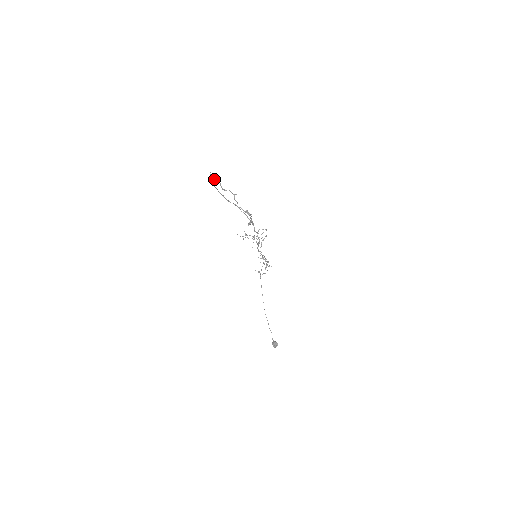
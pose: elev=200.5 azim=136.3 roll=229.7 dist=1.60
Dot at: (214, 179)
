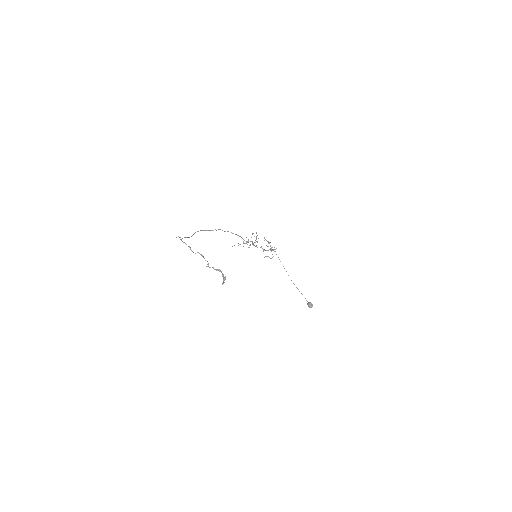
Dot at: occluded
